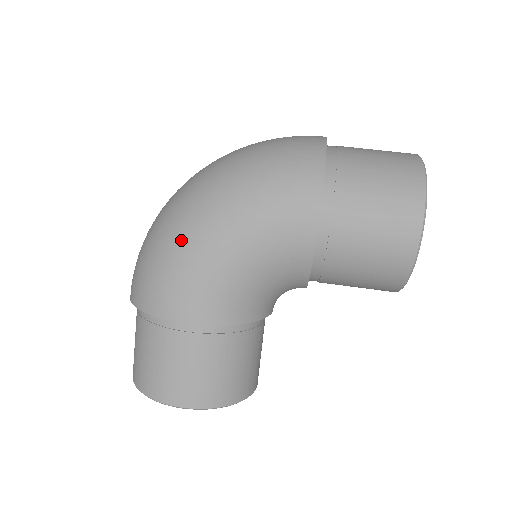
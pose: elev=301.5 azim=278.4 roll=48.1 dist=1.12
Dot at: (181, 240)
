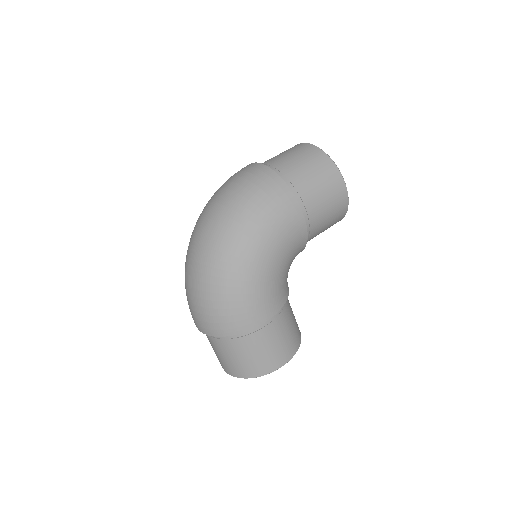
Dot at: (240, 279)
